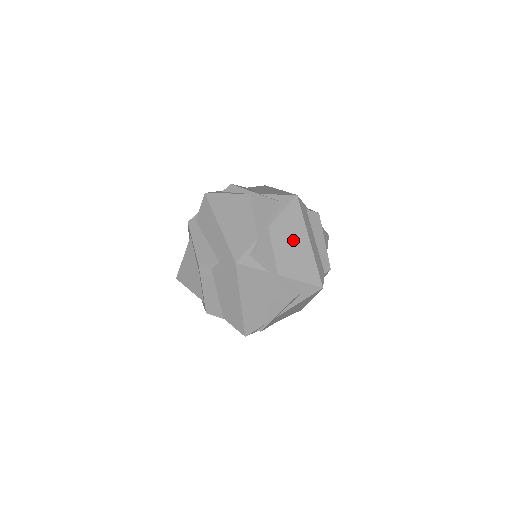
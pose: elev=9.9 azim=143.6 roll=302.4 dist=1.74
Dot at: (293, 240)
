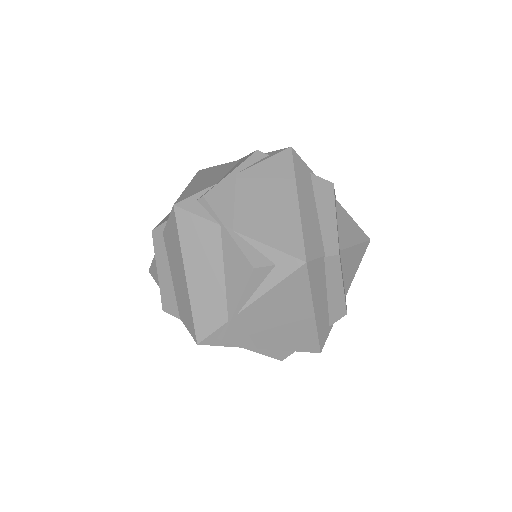
Dot at: (270, 194)
